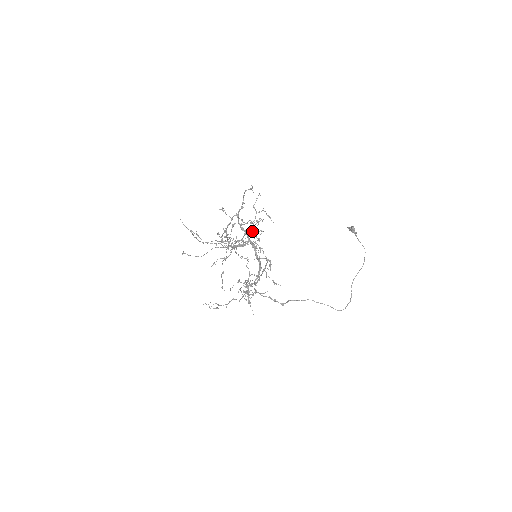
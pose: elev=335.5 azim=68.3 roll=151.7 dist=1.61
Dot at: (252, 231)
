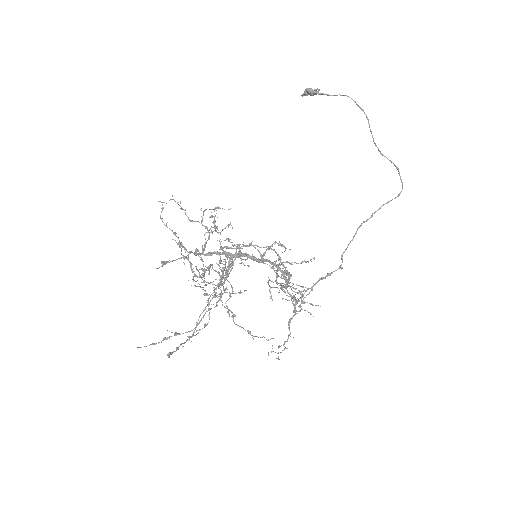
Dot at: (221, 247)
